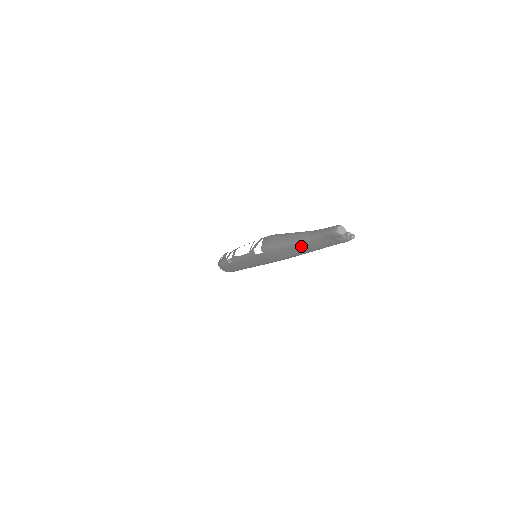
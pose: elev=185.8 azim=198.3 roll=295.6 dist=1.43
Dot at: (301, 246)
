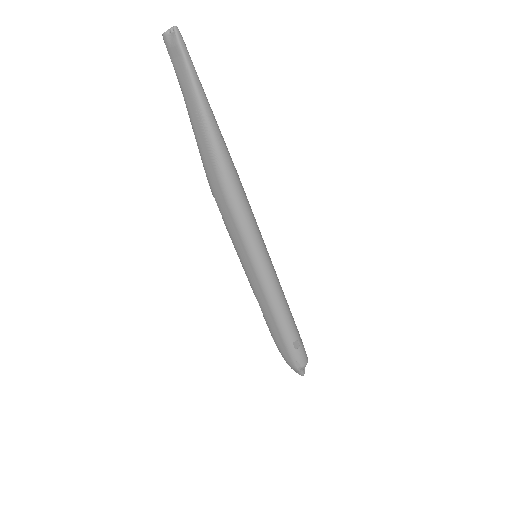
Dot at: (192, 116)
